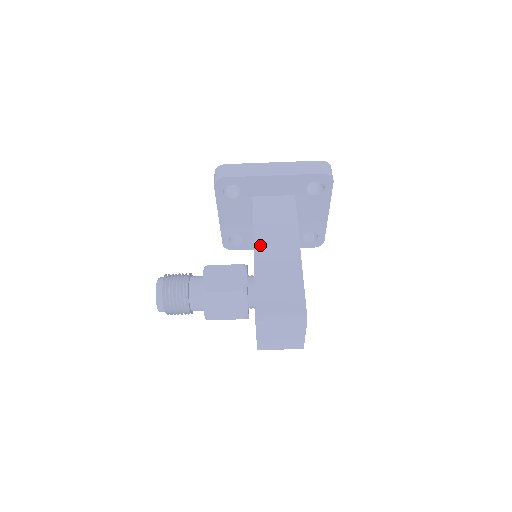
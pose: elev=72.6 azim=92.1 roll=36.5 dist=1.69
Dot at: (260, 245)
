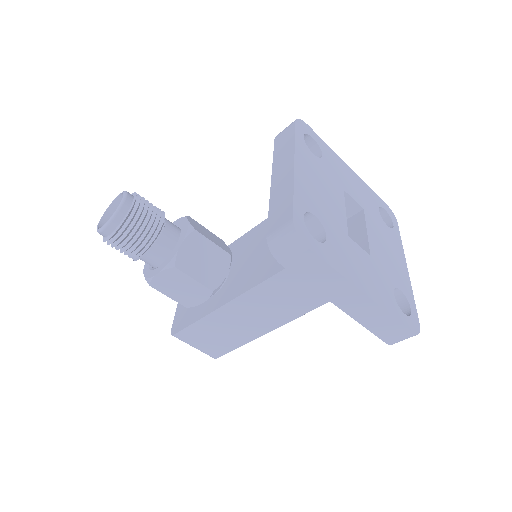
Dot at: (247, 300)
